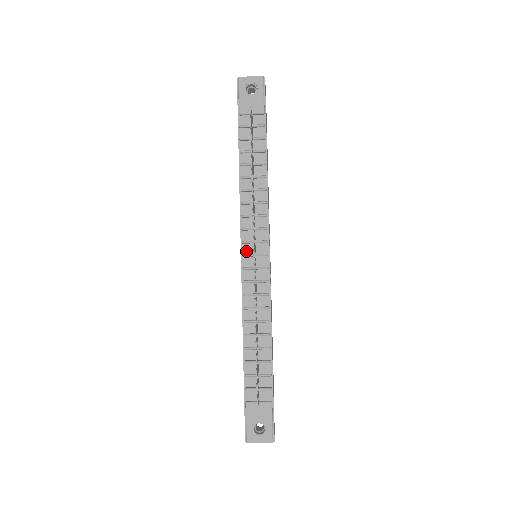
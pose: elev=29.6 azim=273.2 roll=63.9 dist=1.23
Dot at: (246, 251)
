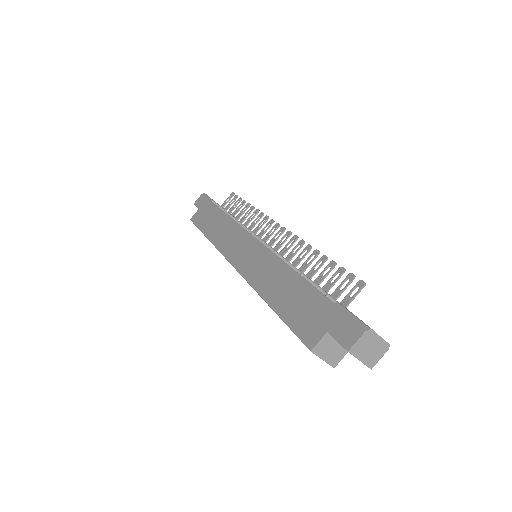
Dot at: occluded
